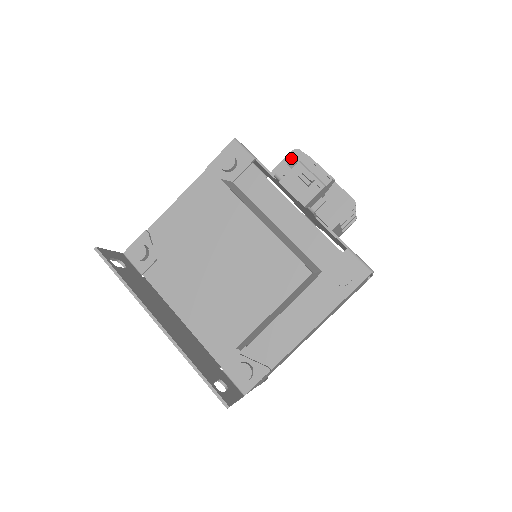
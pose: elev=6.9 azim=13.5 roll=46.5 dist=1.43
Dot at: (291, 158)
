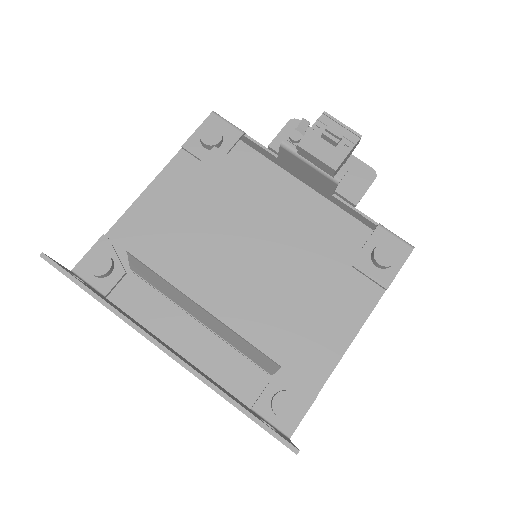
Dot at: (301, 120)
